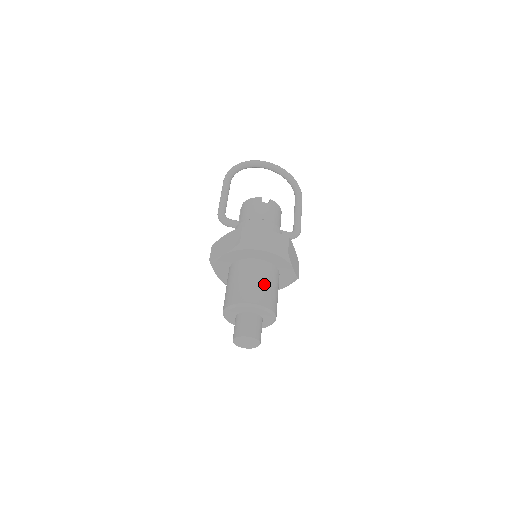
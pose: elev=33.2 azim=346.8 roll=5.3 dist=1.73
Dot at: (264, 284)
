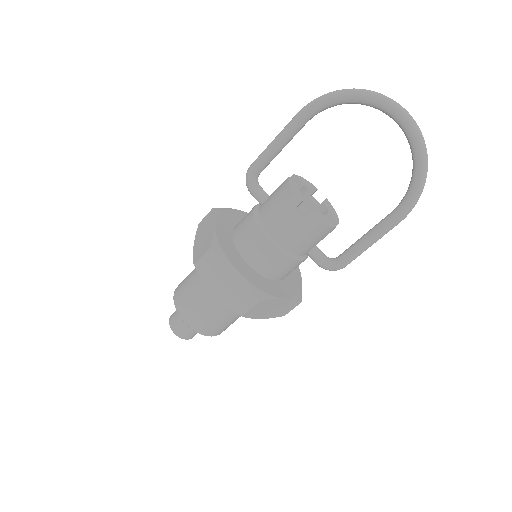
Dot at: (209, 312)
